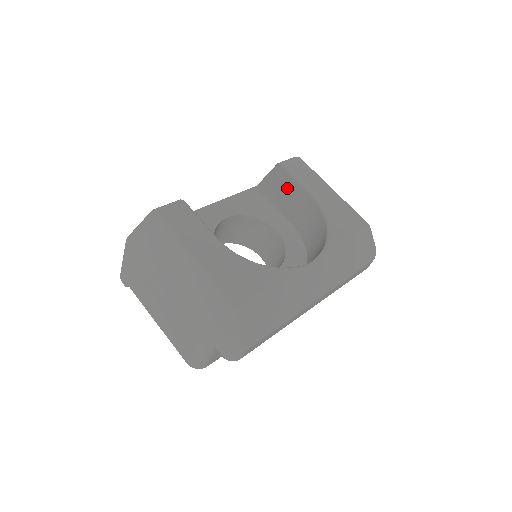
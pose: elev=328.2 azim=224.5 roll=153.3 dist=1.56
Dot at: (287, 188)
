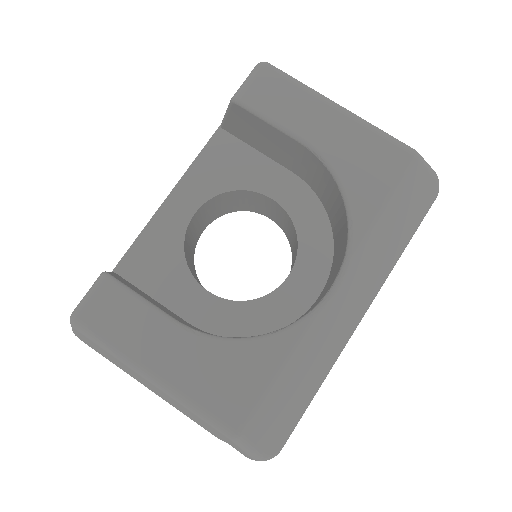
Dot at: (263, 132)
